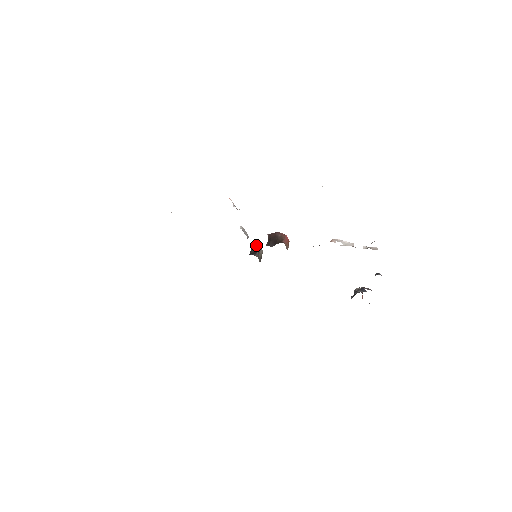
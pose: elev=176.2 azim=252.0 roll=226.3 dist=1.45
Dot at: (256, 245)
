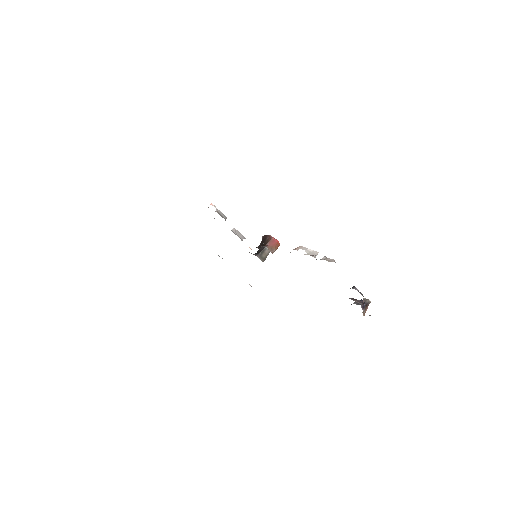
Dot at: occluded
